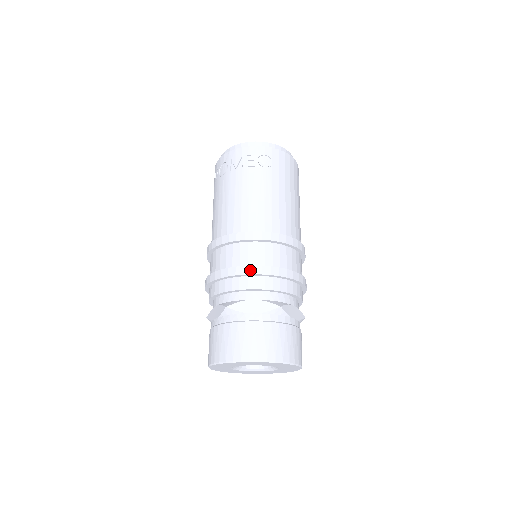
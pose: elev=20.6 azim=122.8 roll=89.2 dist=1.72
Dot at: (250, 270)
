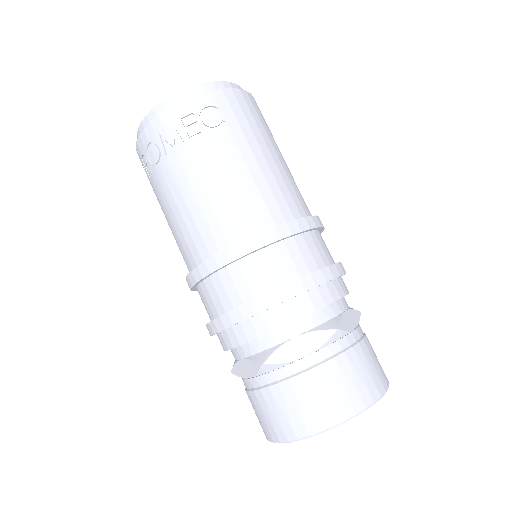
Dot at: (273, 299)
